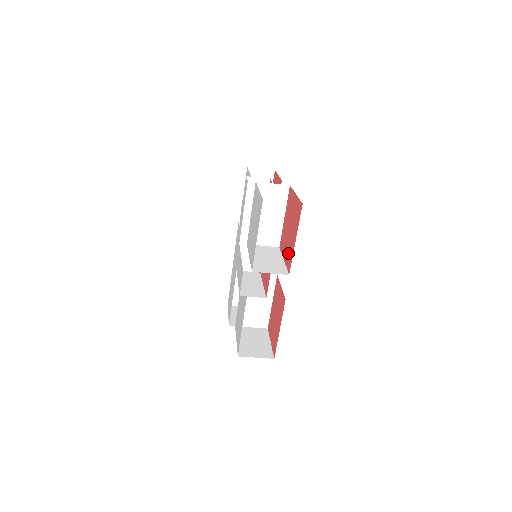
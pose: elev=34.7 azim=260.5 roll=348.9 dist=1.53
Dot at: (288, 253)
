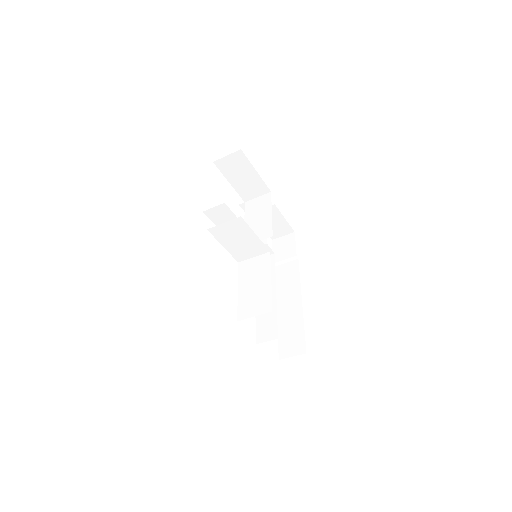
Dot at: occluded
